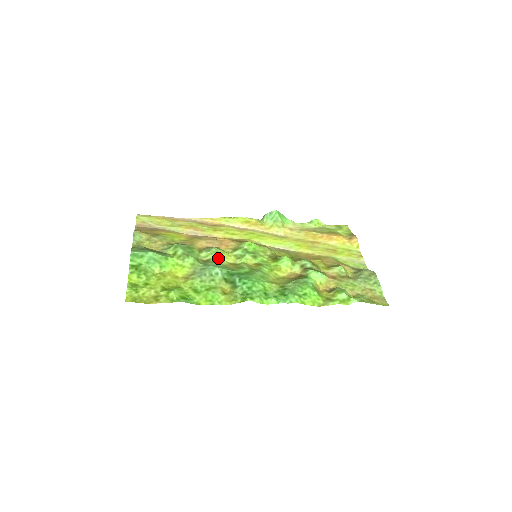
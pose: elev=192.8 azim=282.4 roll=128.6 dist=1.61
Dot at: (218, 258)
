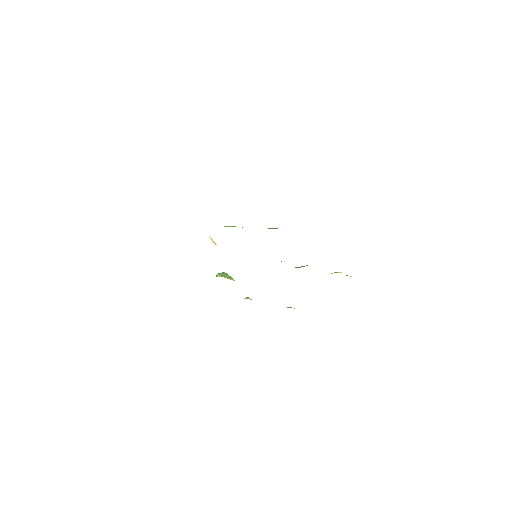
Dot at: occluded
